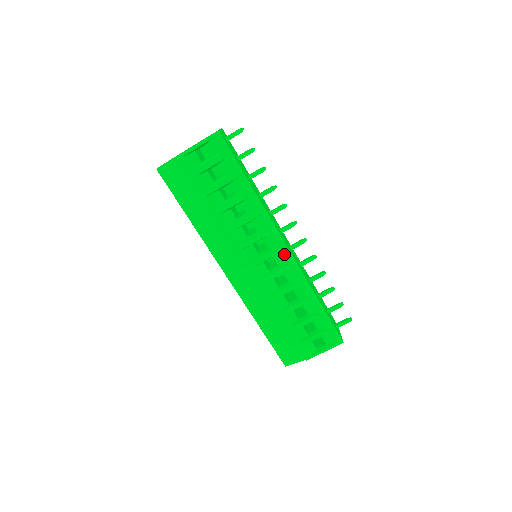
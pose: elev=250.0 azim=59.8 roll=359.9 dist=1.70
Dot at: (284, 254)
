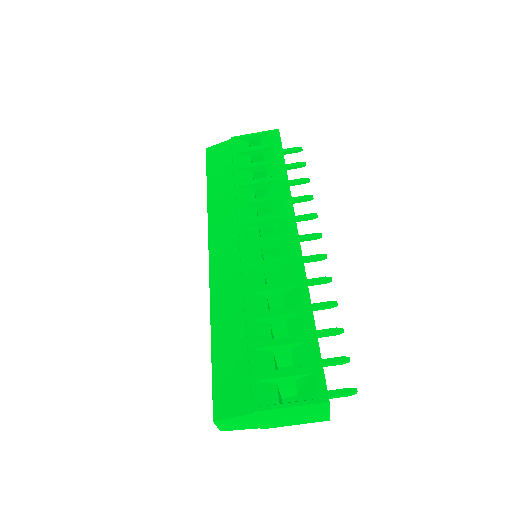
Dot at: (291, 242)
